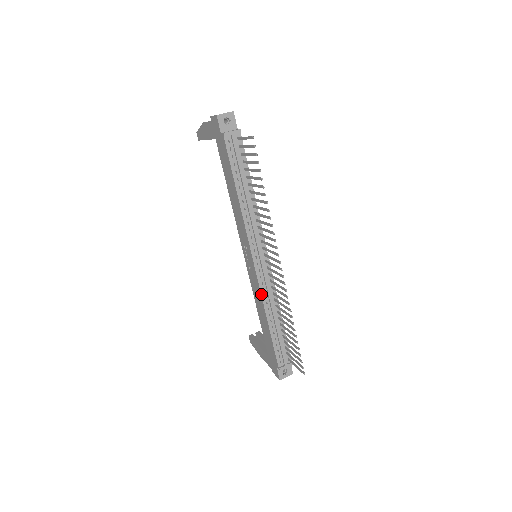
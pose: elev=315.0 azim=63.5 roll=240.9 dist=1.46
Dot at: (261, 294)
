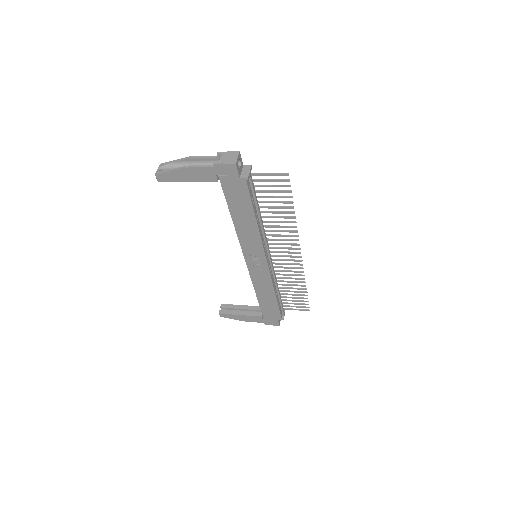
Dot at: (272, 281)
